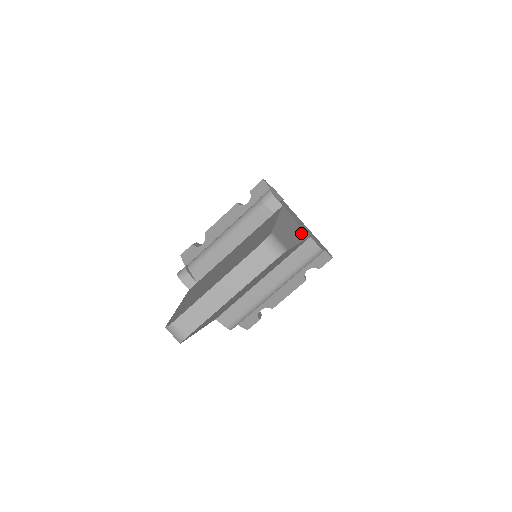
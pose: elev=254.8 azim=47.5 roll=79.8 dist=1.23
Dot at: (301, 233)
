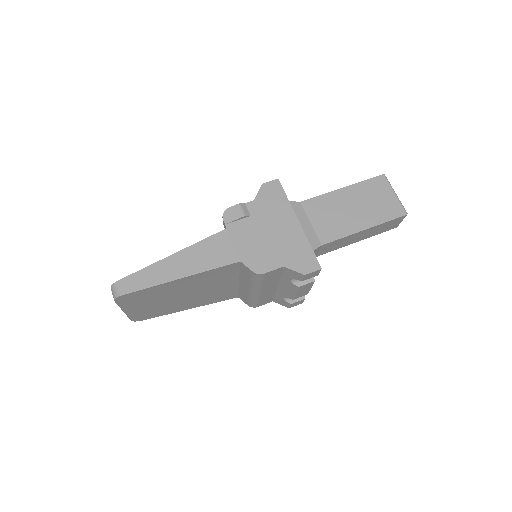
Dot at: (213, 262)
